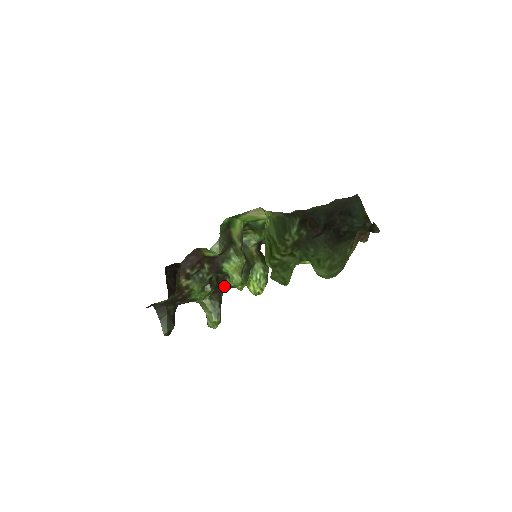
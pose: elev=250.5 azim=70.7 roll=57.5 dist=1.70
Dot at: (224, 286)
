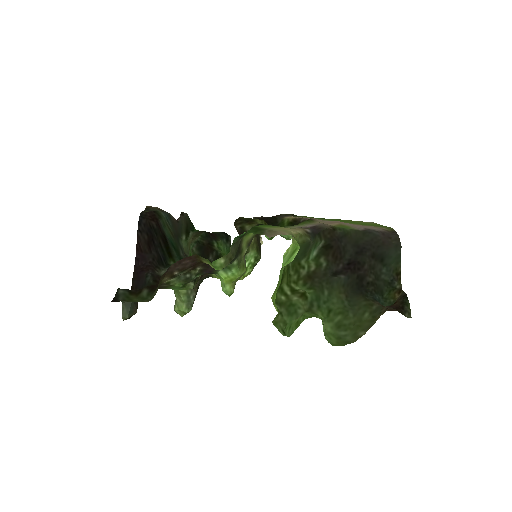
Dot at: (207, 276)
